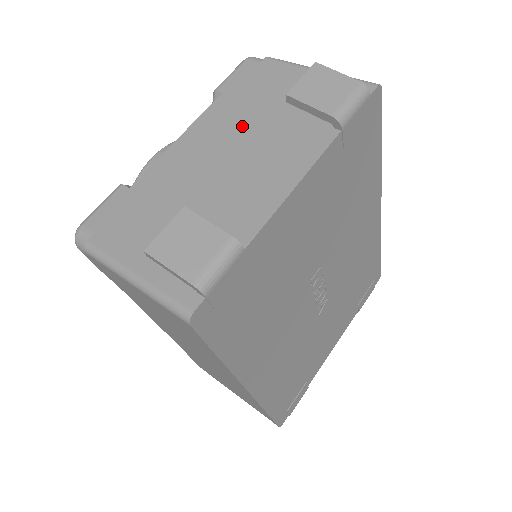
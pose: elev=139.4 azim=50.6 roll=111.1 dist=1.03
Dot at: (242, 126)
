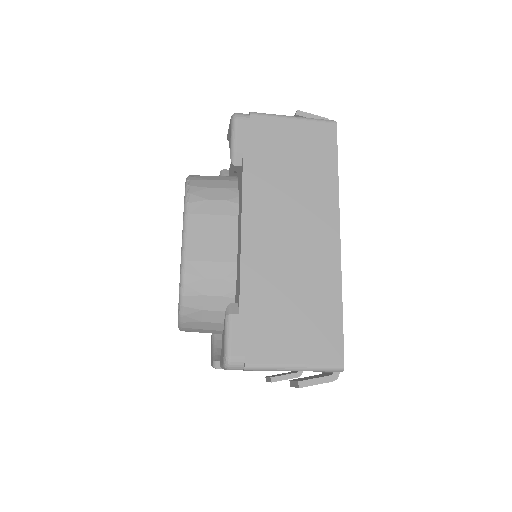
Dot at: occluded
